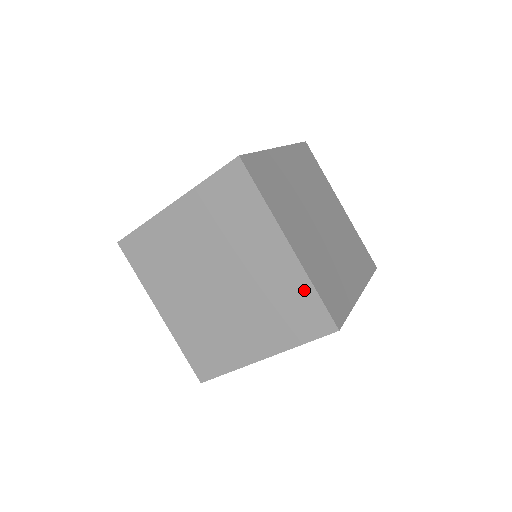
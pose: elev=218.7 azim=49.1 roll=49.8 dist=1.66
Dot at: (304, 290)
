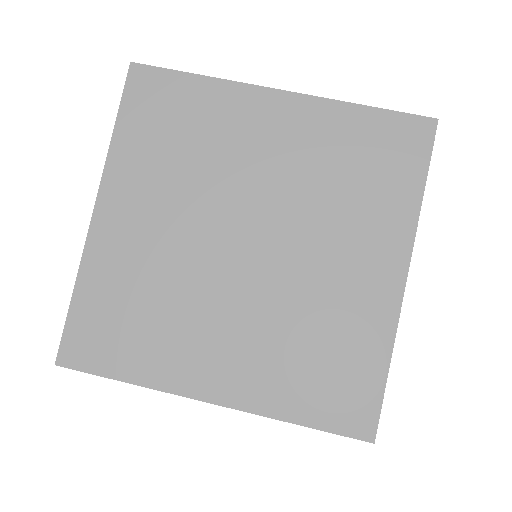
Dot at: occluded
